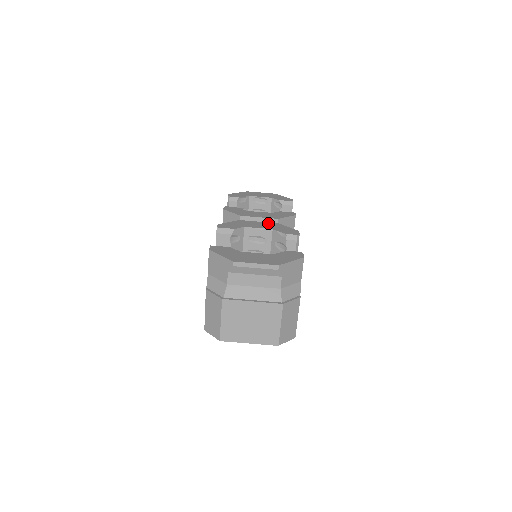
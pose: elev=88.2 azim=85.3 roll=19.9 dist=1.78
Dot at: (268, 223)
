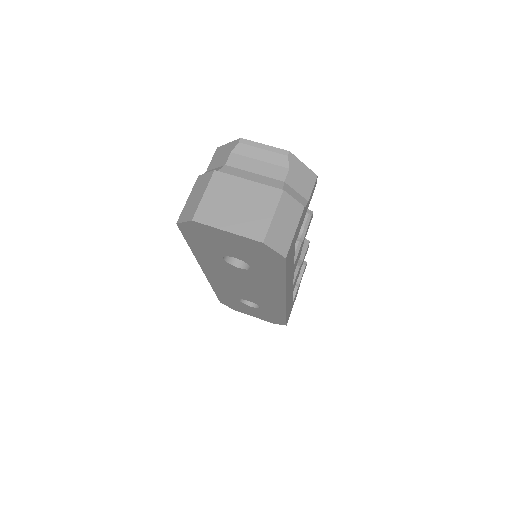
Dot at: occluded
